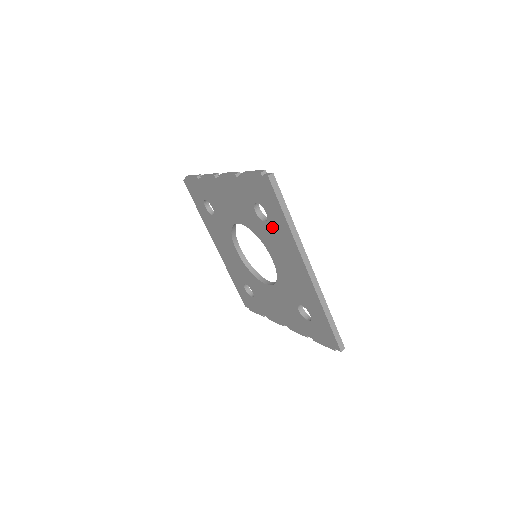
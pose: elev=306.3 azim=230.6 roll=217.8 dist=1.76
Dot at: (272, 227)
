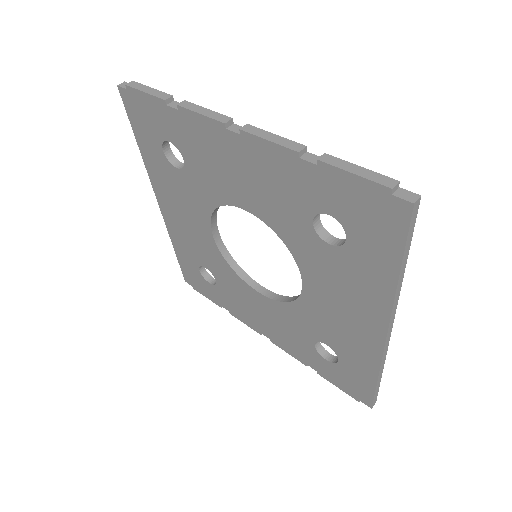
Dot at: (344, 259)
